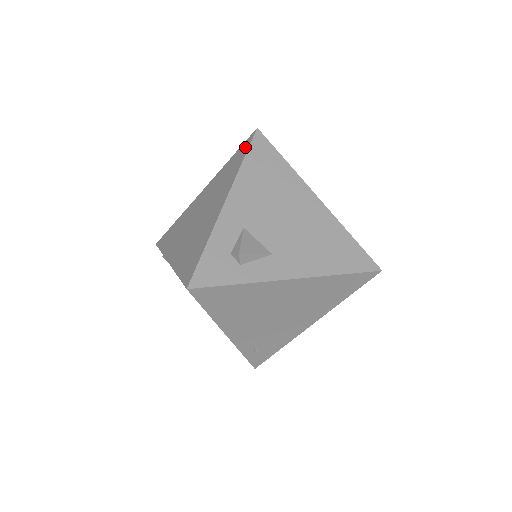
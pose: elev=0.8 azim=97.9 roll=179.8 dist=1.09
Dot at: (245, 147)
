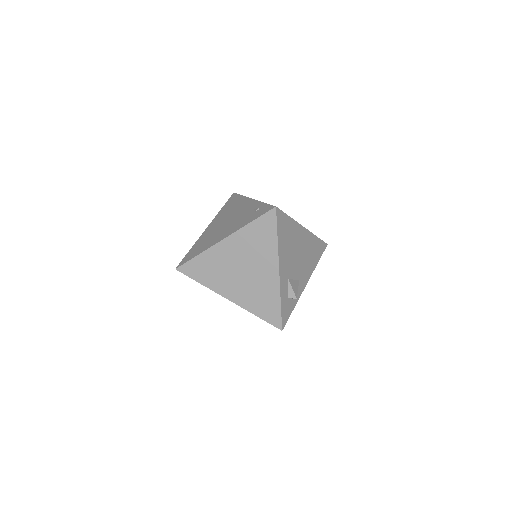
Dot at: (271, 223)
